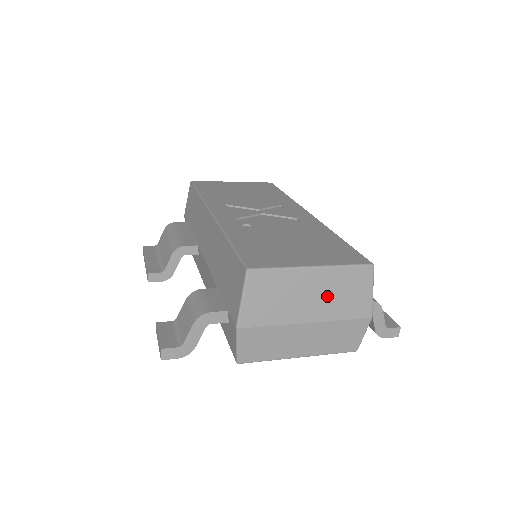
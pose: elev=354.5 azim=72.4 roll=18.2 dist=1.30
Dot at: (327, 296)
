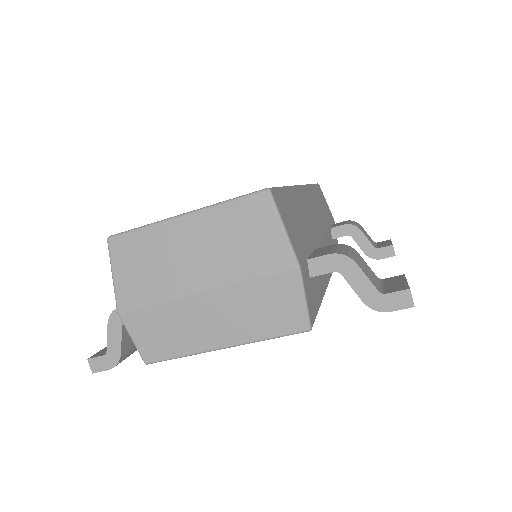
Dot at: (215, 249)
